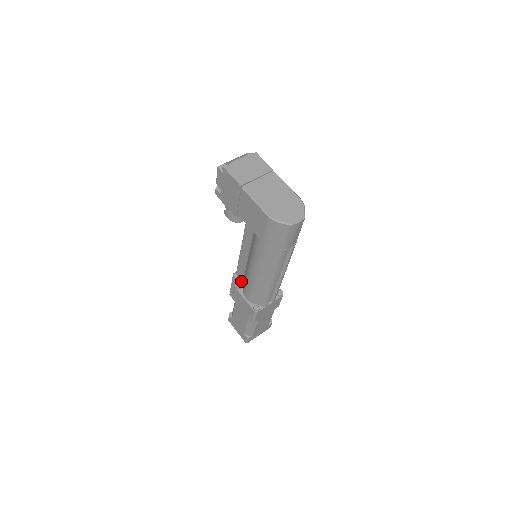
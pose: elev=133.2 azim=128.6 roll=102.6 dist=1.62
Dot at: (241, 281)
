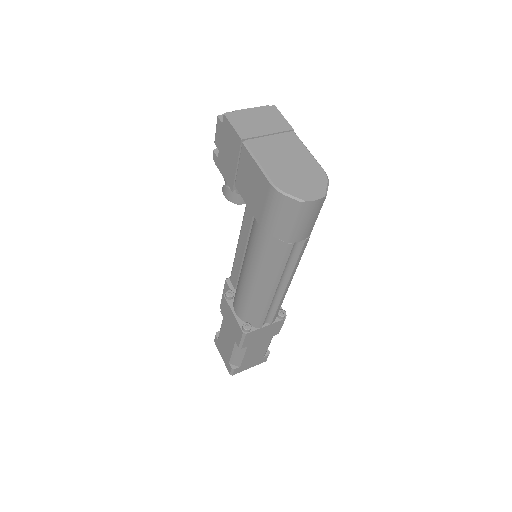
Dot at: (234, 290)
